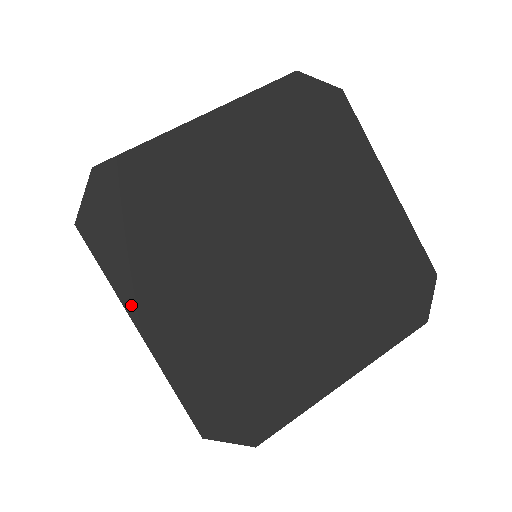
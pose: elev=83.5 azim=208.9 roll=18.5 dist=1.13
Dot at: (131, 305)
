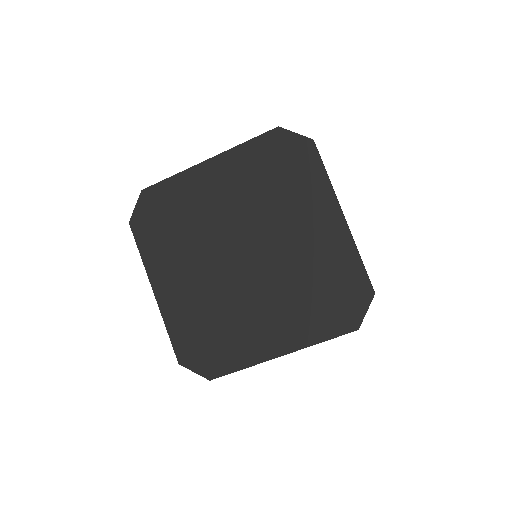
Dot at: (151, 274)
